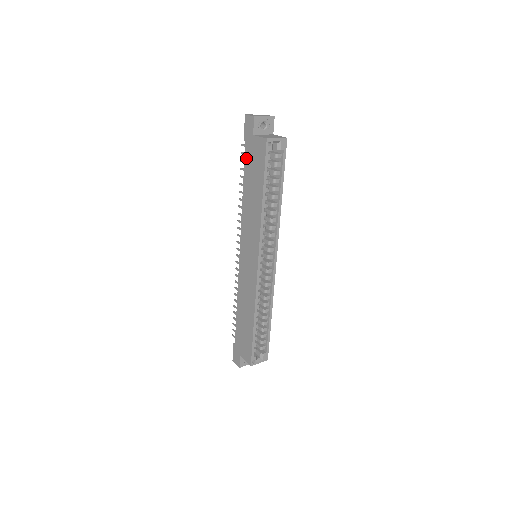
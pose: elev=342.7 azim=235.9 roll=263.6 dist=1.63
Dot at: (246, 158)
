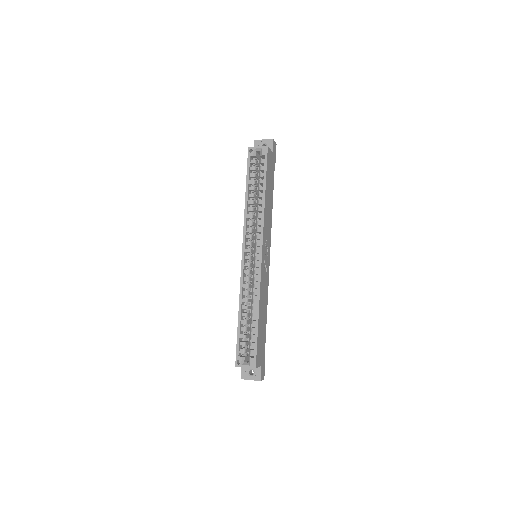
Dot at: occluded
